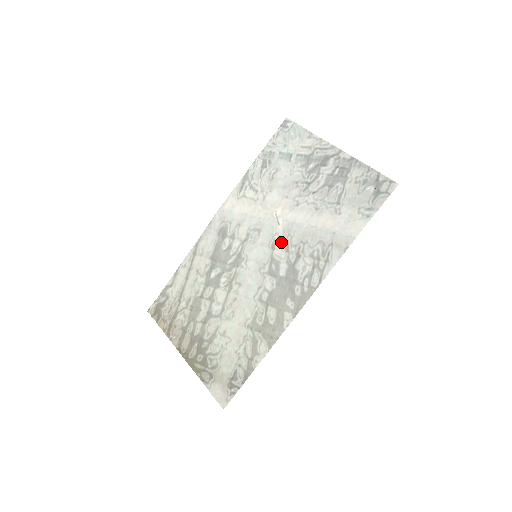
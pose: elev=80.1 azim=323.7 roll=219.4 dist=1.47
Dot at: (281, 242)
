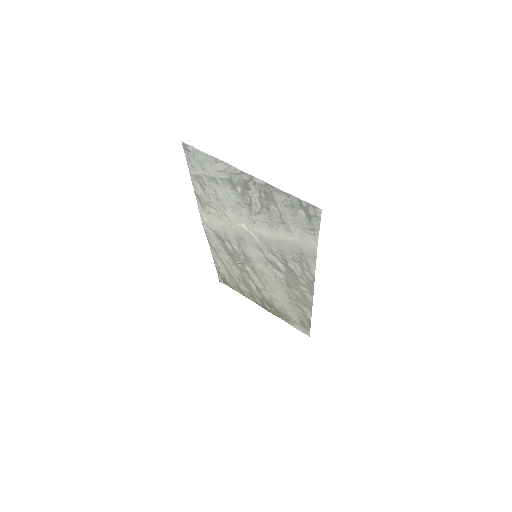
Dot at: (265, 249)
